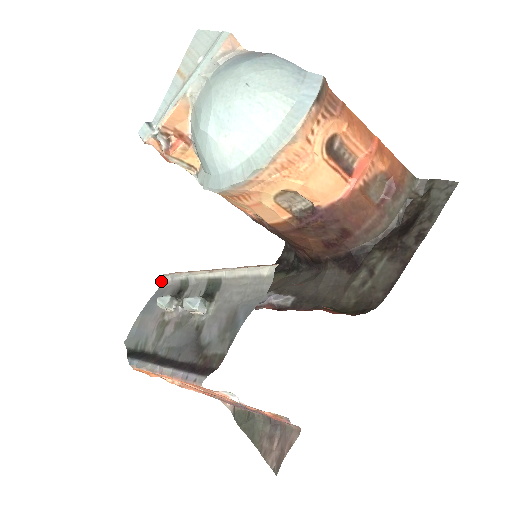
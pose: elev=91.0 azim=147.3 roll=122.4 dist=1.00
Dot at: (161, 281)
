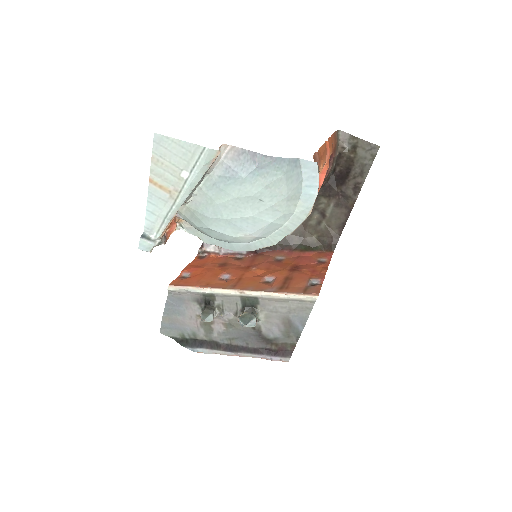
Dot at: (171, 291)
